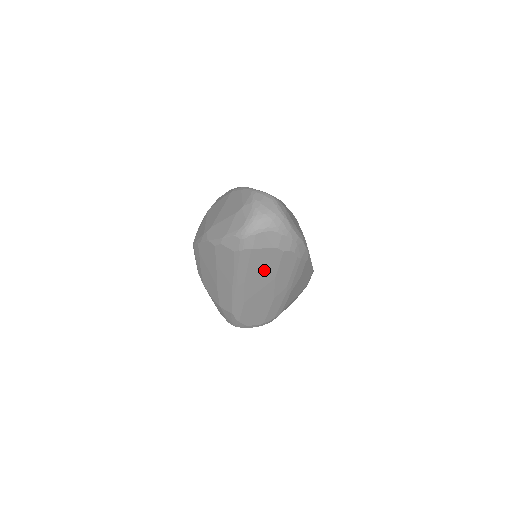
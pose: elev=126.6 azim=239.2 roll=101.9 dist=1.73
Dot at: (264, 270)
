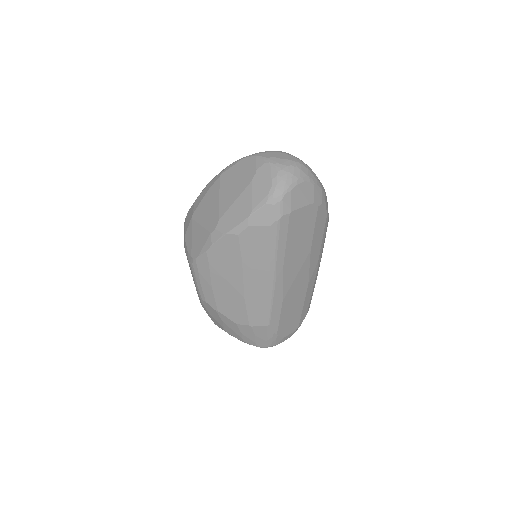
Dot at: (301, 242)
